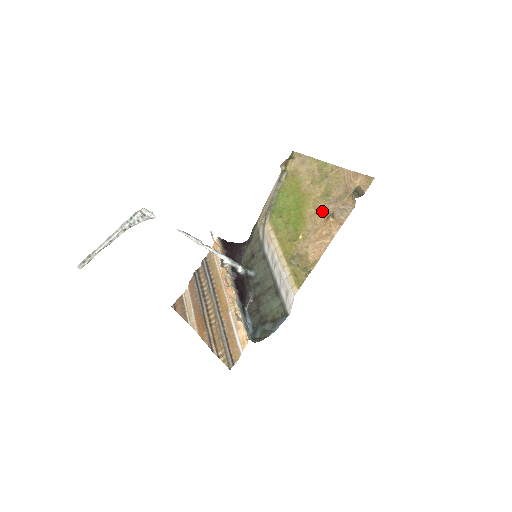
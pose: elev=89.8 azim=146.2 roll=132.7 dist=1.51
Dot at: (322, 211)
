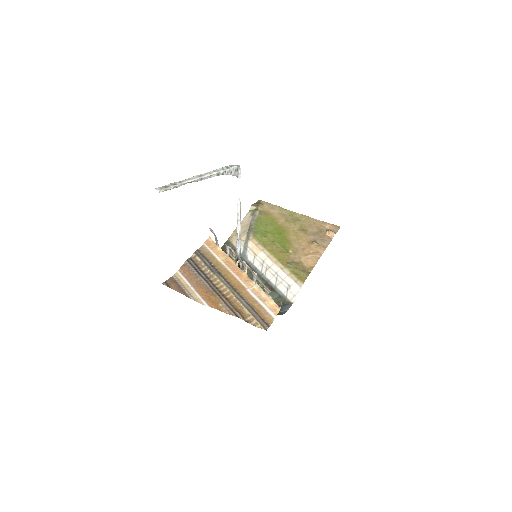
Dot at: (304, 238)
